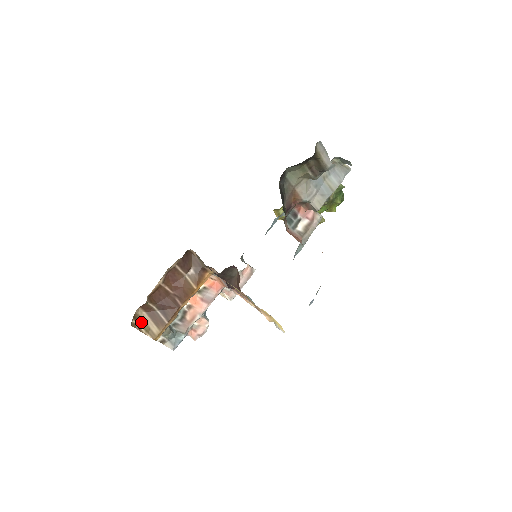
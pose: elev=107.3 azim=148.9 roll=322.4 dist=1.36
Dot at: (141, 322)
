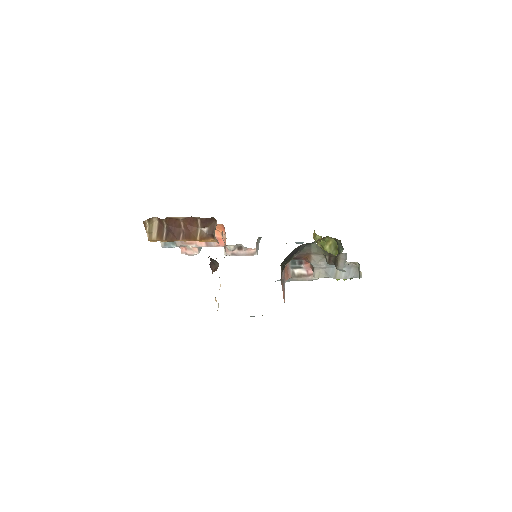
Dot at: (151, 225)
